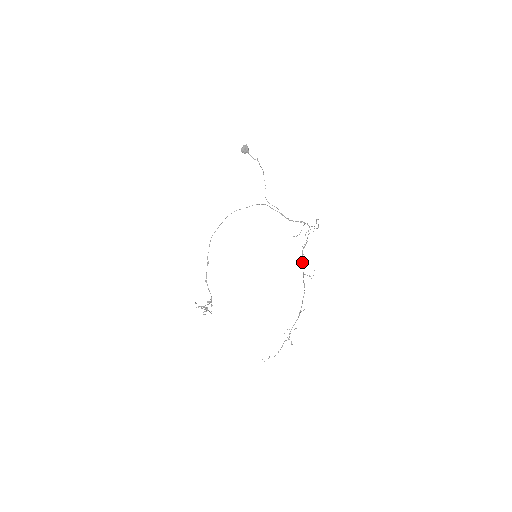
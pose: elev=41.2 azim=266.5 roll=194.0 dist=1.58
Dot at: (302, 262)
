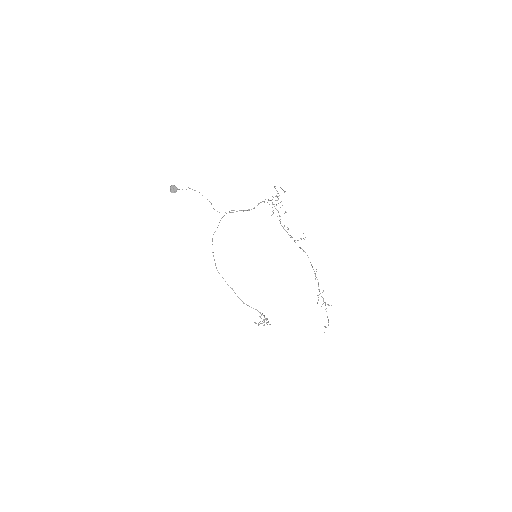
Dot at: occluded
